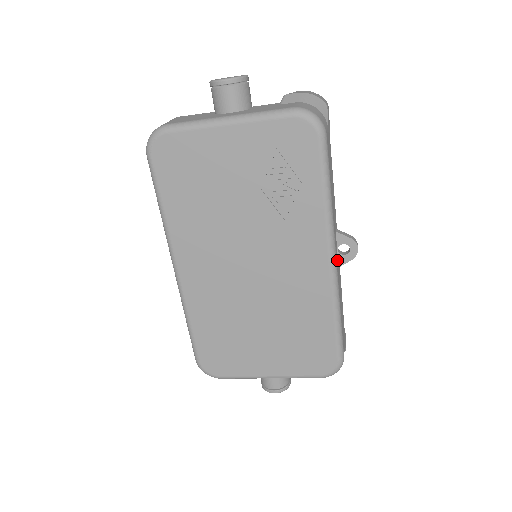
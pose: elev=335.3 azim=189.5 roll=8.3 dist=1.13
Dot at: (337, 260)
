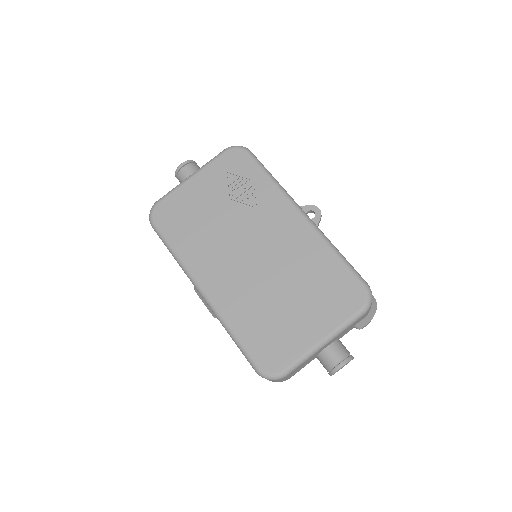
Dot at: occluded
